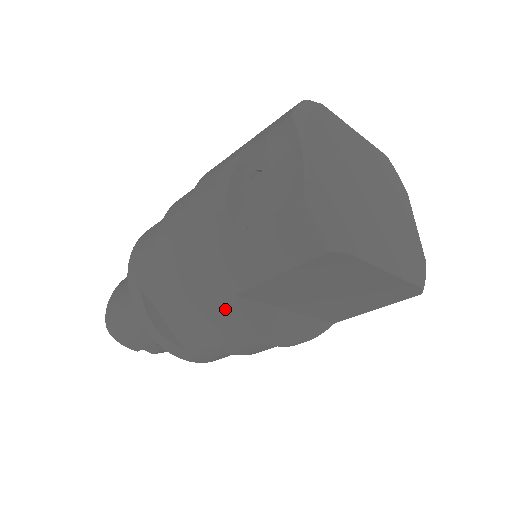
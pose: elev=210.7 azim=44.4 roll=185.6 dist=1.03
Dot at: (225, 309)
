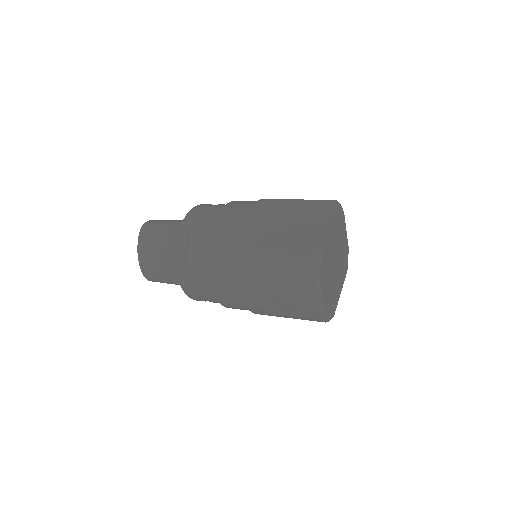
Dot at: occluded
